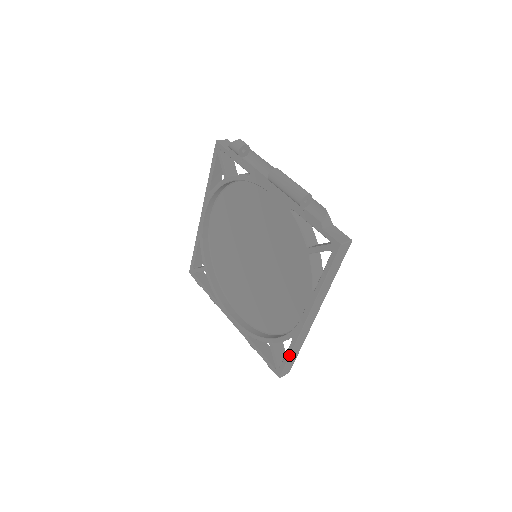
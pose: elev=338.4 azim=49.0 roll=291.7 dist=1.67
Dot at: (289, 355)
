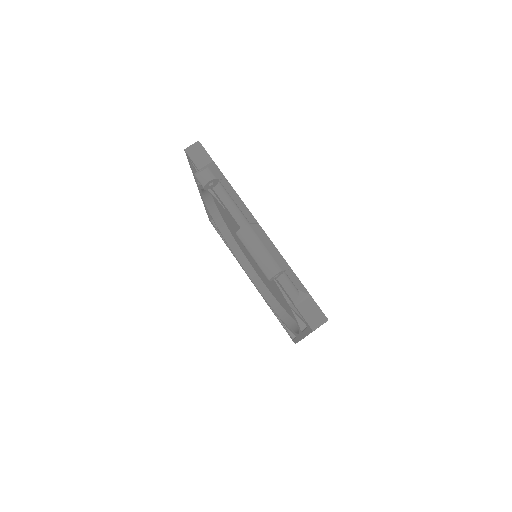
Dot at: occluded
